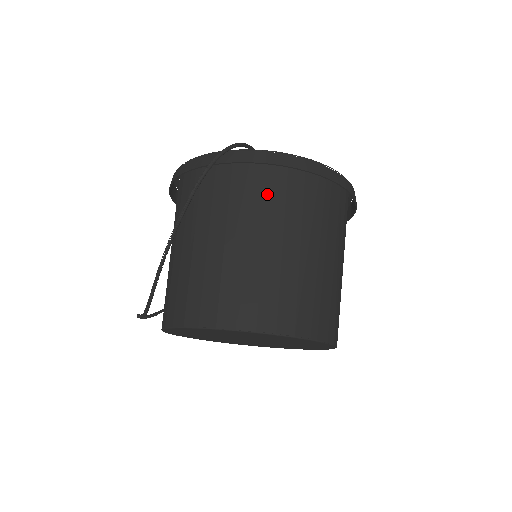
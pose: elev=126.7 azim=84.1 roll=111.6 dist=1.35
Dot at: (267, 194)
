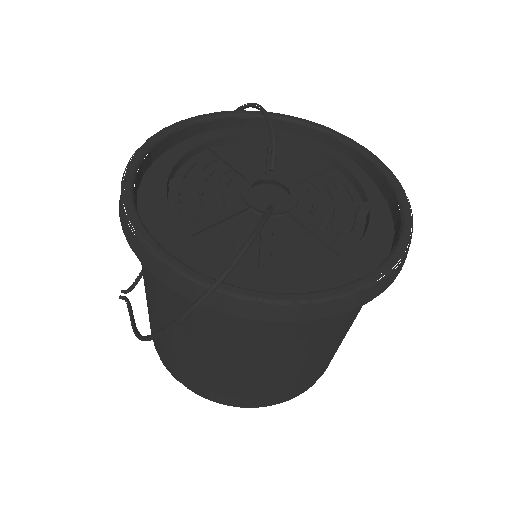
Dot at: (270, 331)
